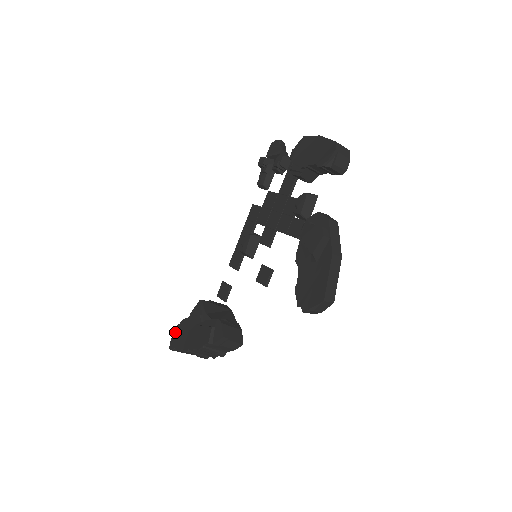
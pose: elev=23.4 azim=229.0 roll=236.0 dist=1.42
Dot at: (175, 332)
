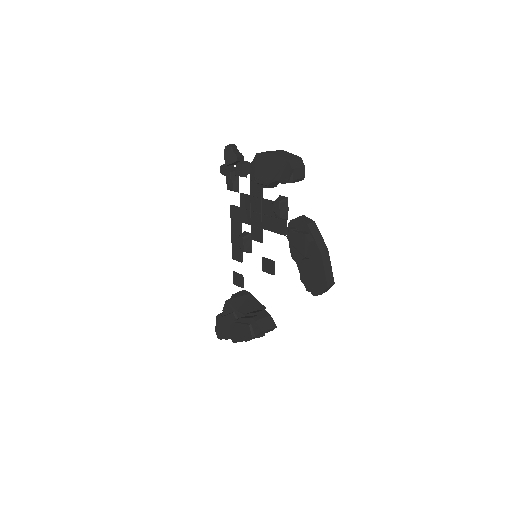
Dot at: (216, 326)
